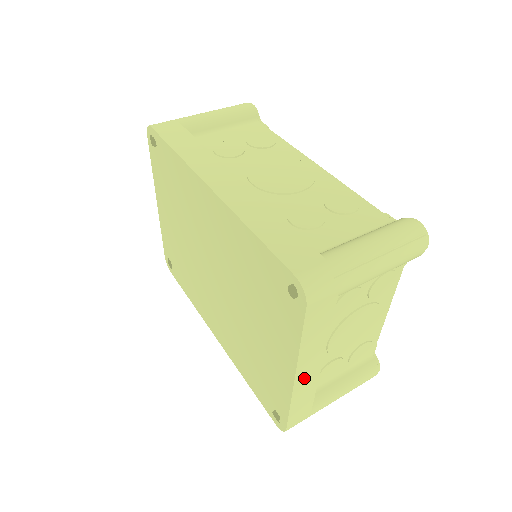
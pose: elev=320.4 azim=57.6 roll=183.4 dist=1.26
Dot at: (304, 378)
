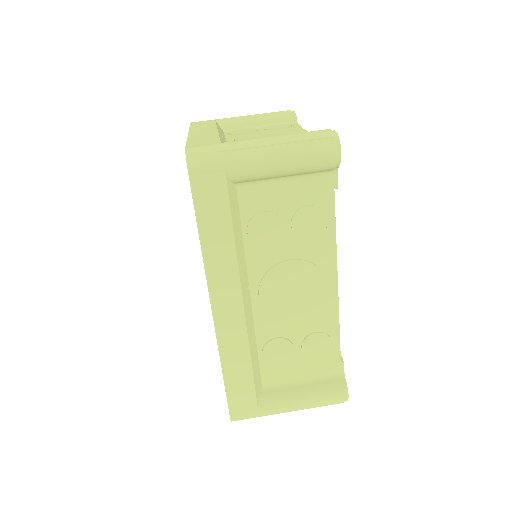
Dot at: occluded
